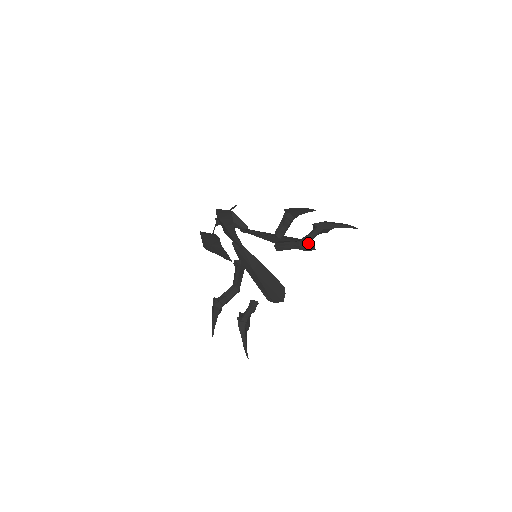
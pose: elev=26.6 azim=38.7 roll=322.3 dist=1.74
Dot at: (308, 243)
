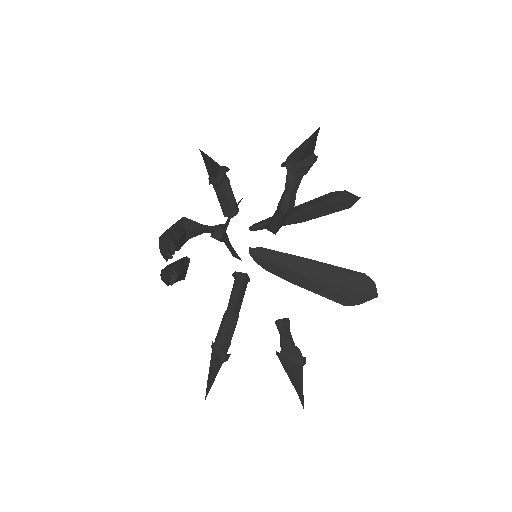
Dot at: (289, 199)
